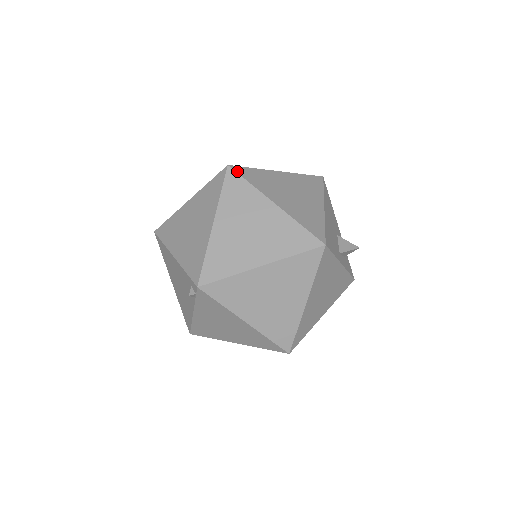
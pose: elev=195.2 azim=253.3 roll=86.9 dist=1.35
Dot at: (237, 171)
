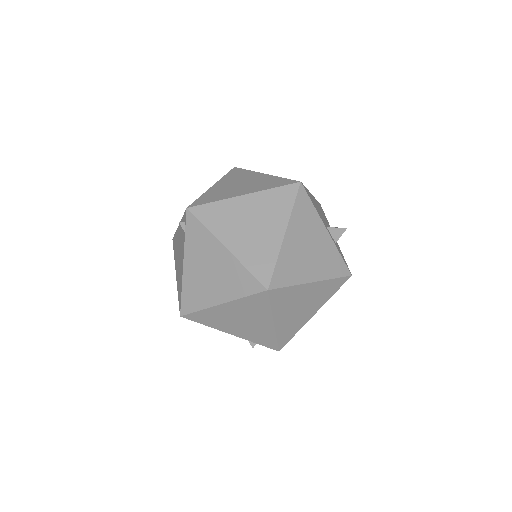
Dot at: (241, 168)
